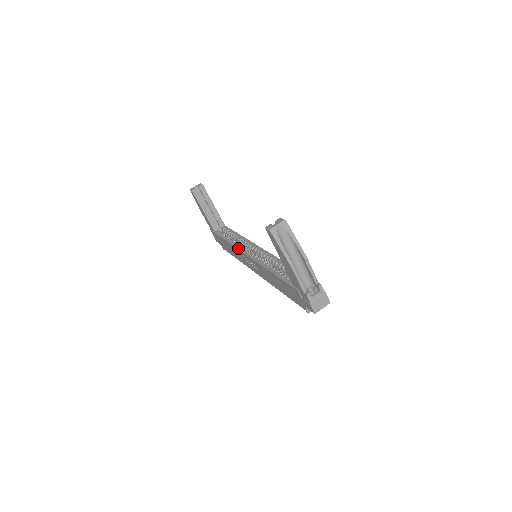
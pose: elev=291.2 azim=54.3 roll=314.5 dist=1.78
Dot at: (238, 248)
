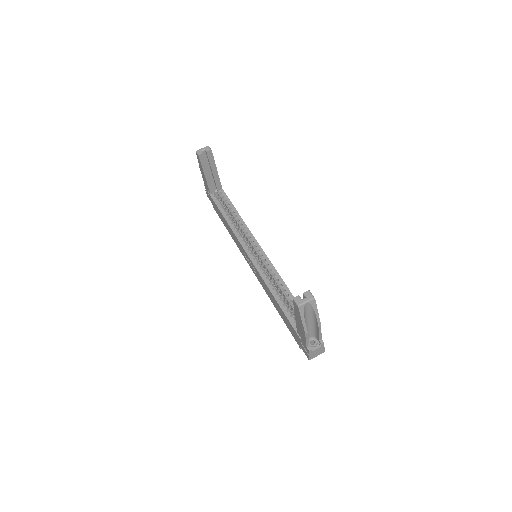
Dot at: (238, 238)
